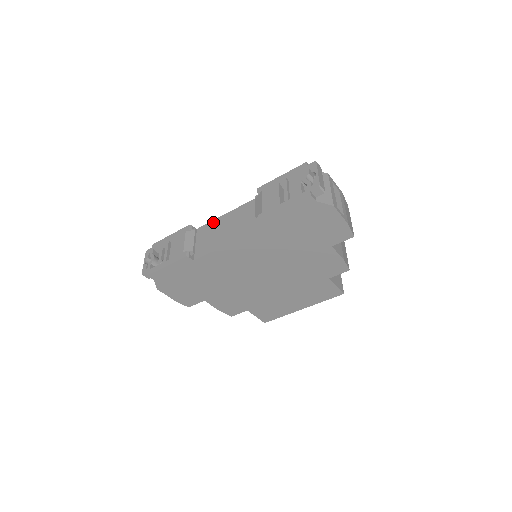
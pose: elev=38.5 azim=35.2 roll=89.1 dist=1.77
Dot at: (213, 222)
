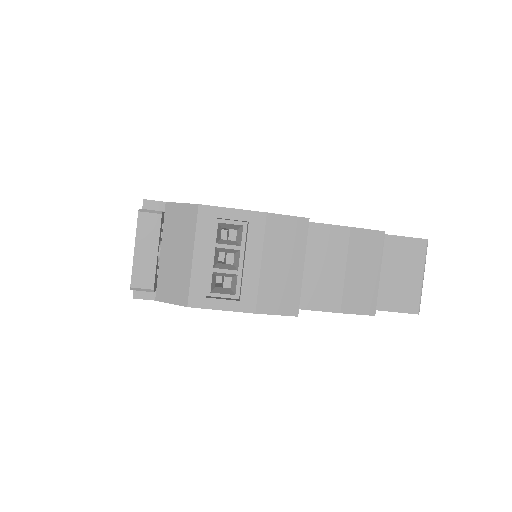
Dot at: occluded
